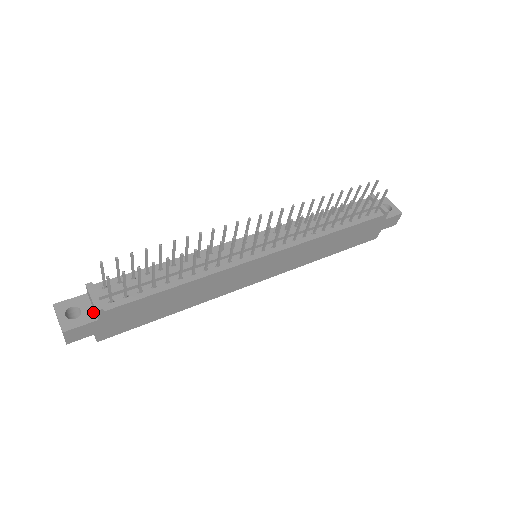
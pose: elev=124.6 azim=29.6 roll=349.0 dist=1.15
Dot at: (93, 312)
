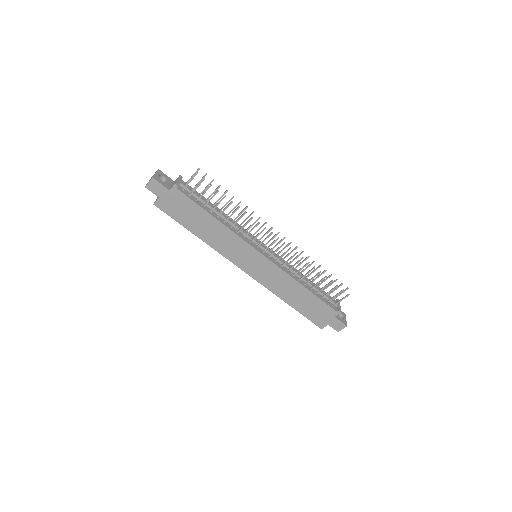
Dot at: (170, 187)
